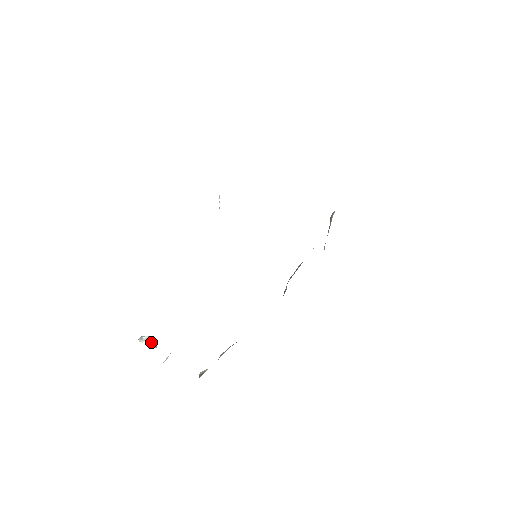
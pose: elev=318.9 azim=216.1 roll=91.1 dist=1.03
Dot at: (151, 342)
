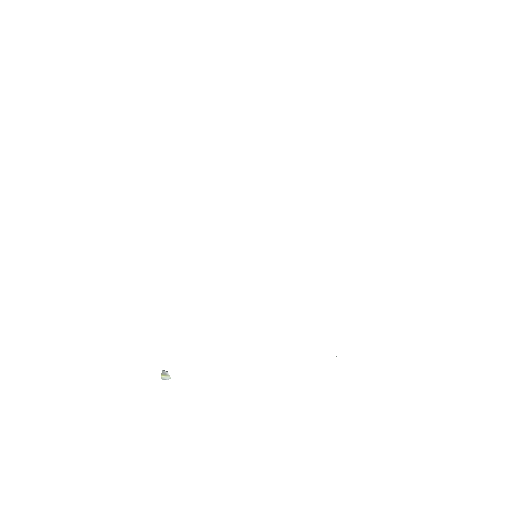
Dot at: (165, 372)
